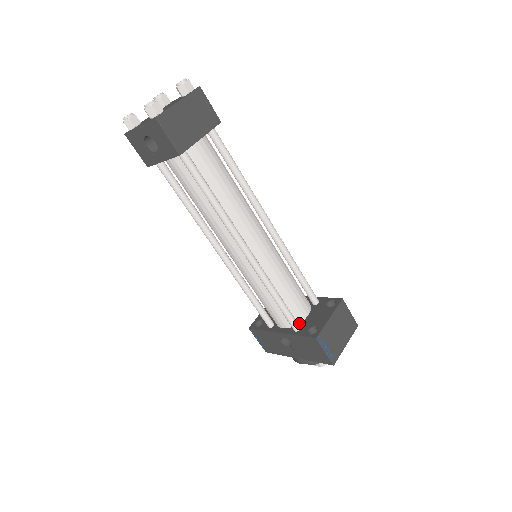
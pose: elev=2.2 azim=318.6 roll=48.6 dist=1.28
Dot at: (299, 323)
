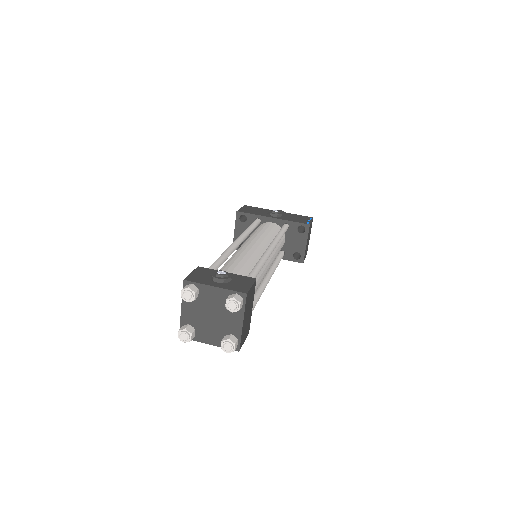
Dot at: (281, 248)
